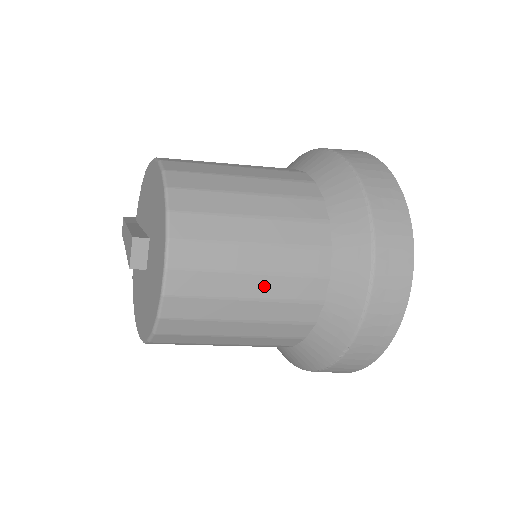
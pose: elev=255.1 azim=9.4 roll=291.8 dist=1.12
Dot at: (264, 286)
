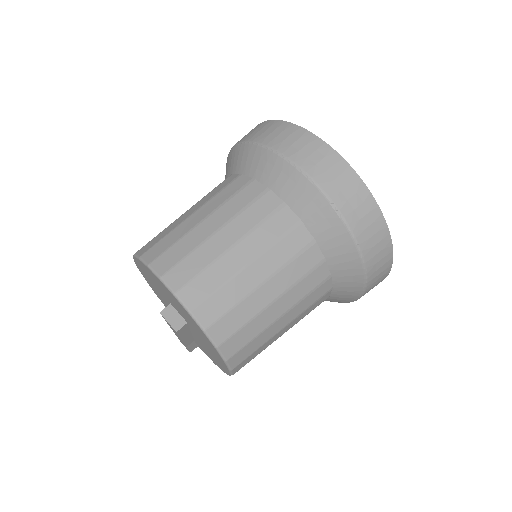
Dot at: (232, 232)
